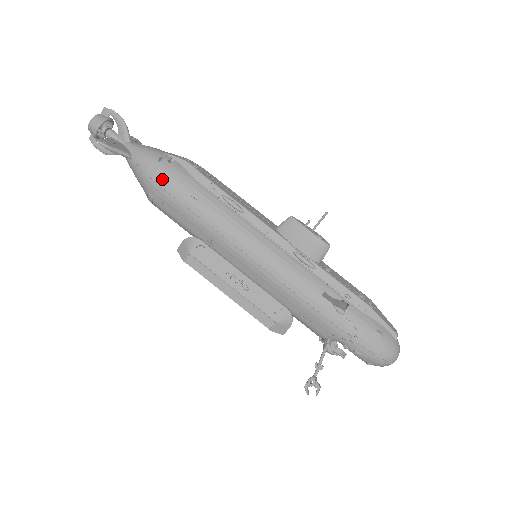
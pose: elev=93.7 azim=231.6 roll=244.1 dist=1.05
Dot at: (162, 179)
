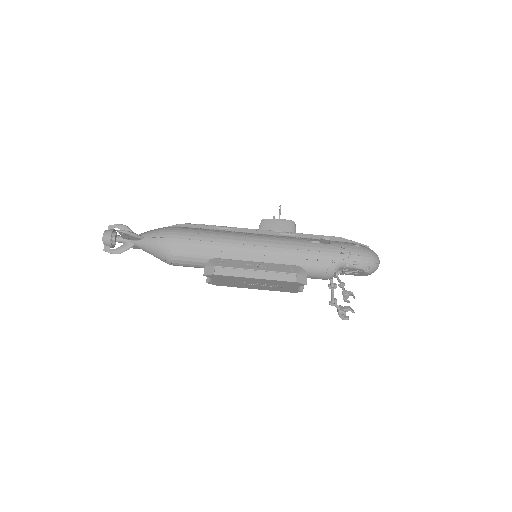
Dot at: (172, 234)
